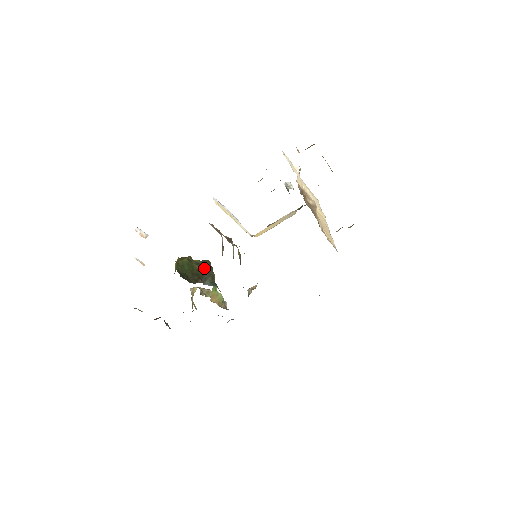
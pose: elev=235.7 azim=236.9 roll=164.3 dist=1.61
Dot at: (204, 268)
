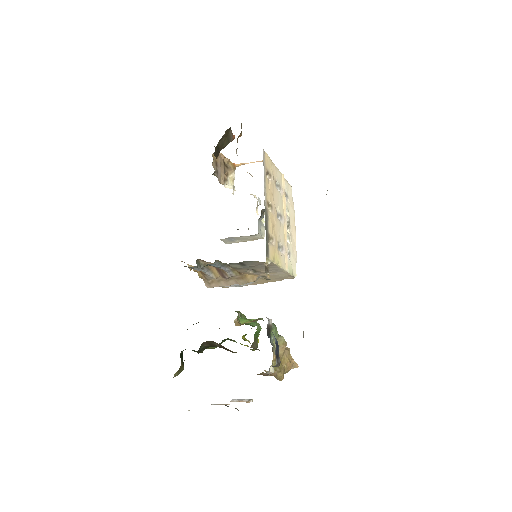
Dot at: occluded
